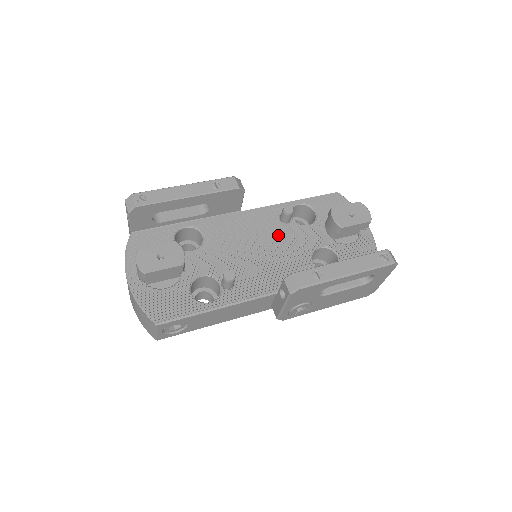
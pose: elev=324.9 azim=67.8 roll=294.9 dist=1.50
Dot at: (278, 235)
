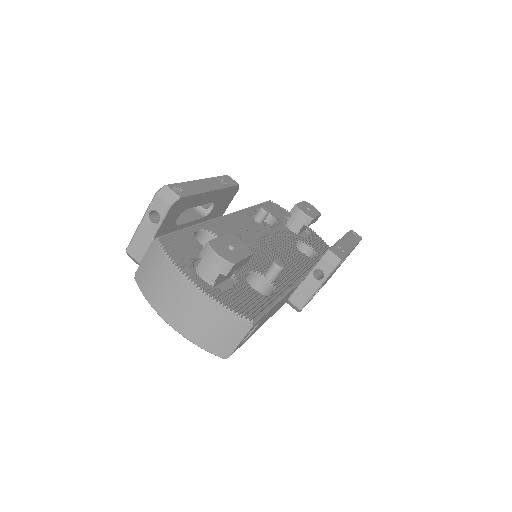
Dot at: (266, 233)
